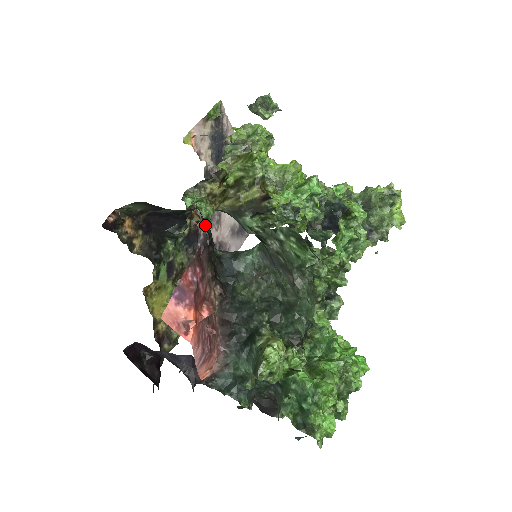
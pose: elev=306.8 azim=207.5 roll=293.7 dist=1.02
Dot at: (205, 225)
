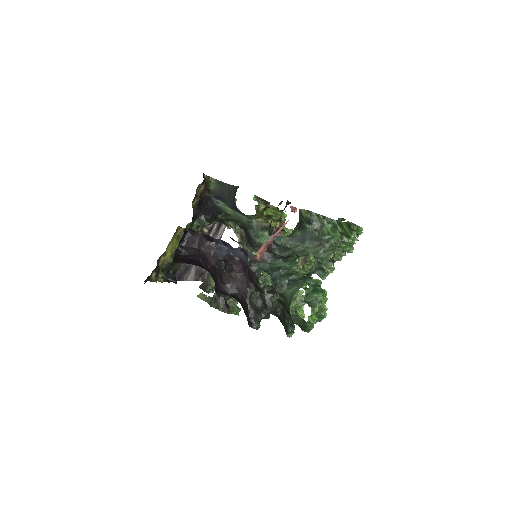
Dot at: (280, 202)
